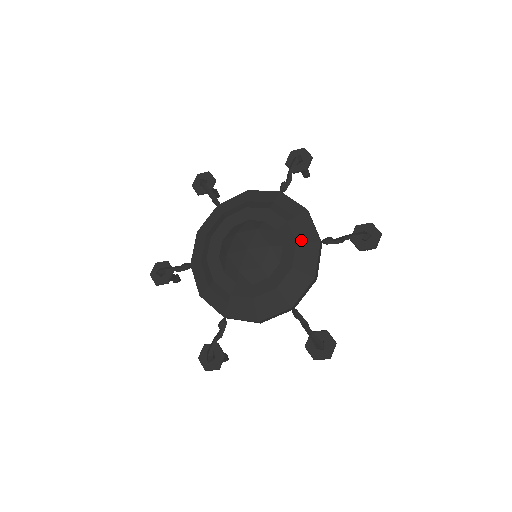
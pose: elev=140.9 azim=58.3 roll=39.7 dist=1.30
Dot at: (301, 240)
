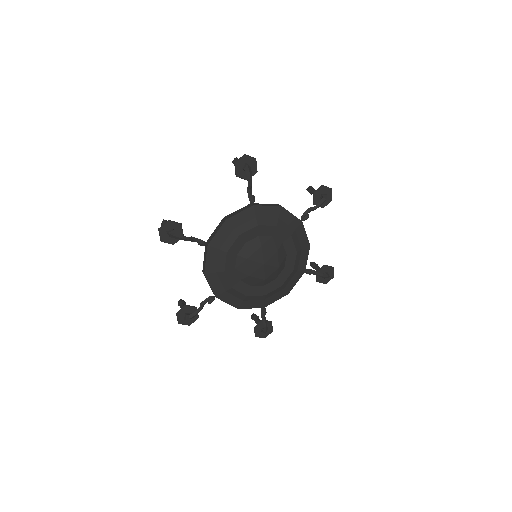
Dot at: (292, 231)
